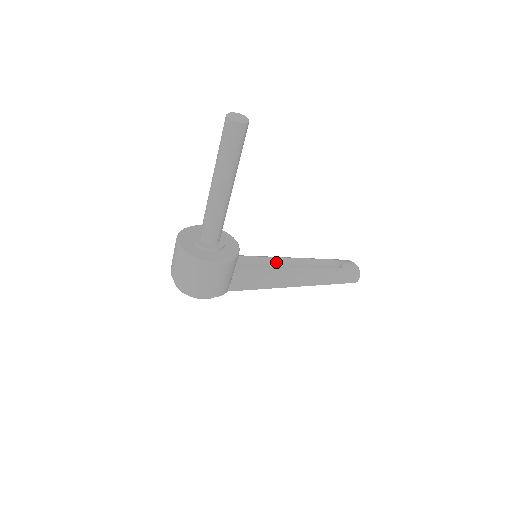
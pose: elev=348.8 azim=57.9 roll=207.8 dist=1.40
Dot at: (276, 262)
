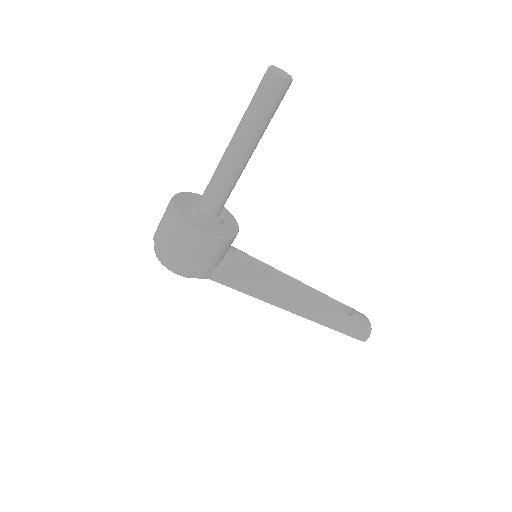
Dot at: (278, 276)
